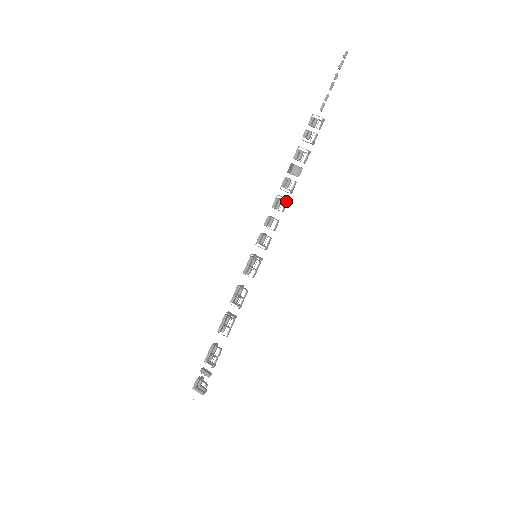
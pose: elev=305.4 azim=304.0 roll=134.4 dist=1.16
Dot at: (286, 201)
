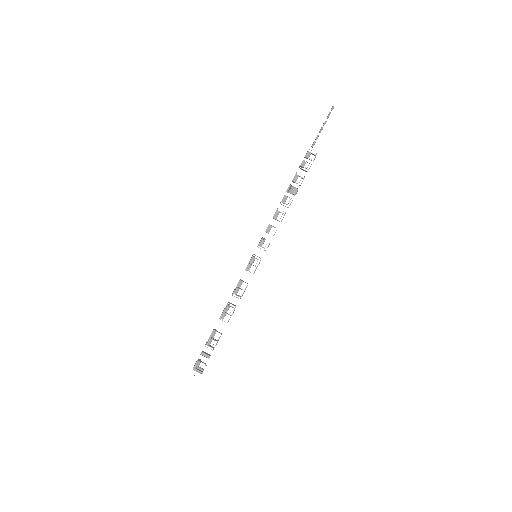
Dot at: occluded
